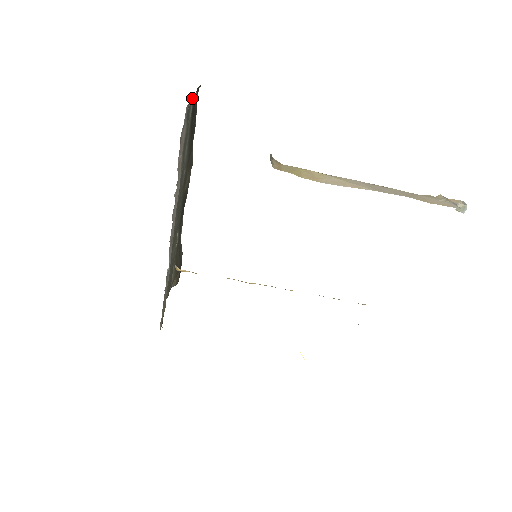
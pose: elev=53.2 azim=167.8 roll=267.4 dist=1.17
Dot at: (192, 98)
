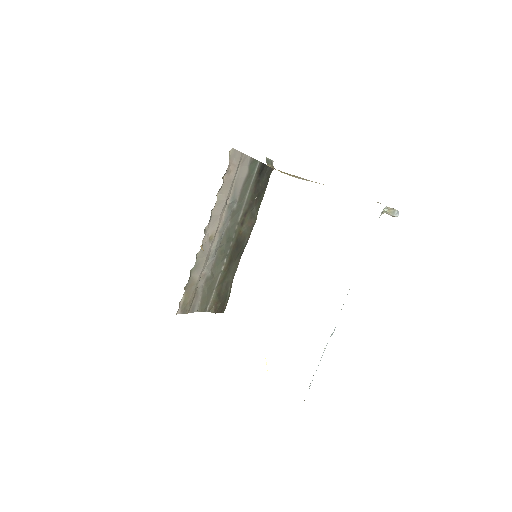
Dot at: (259, 162)
